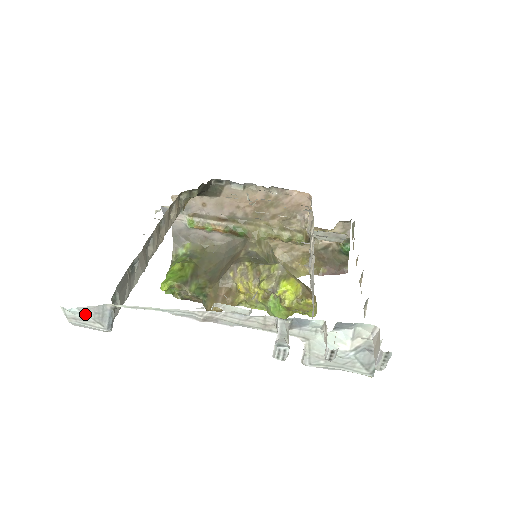
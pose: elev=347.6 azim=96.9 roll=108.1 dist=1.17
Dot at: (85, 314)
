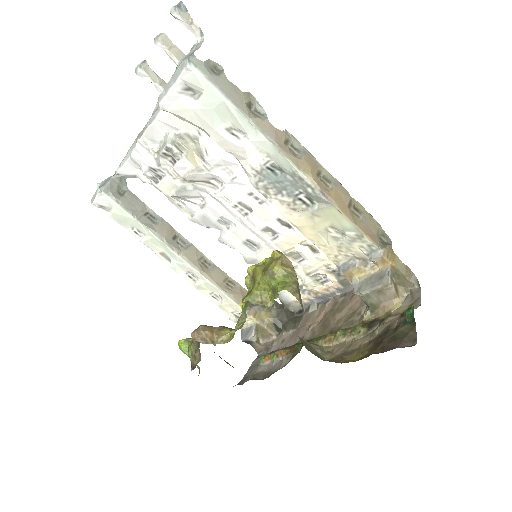
Dot at: occluded
